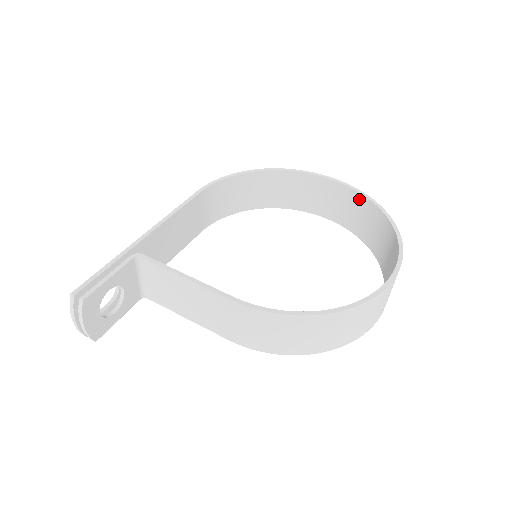
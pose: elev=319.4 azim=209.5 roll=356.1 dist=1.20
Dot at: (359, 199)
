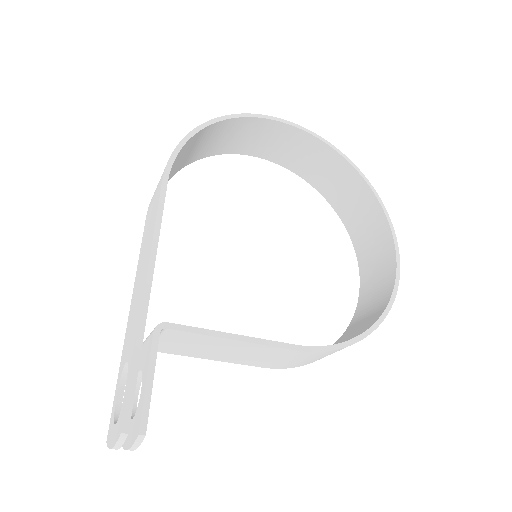
Dot at: (323, 149)
